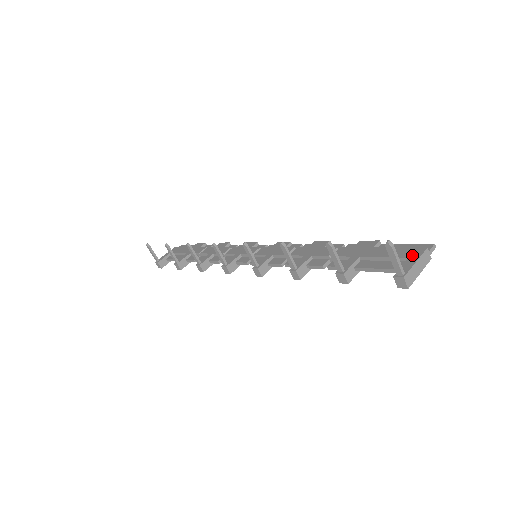
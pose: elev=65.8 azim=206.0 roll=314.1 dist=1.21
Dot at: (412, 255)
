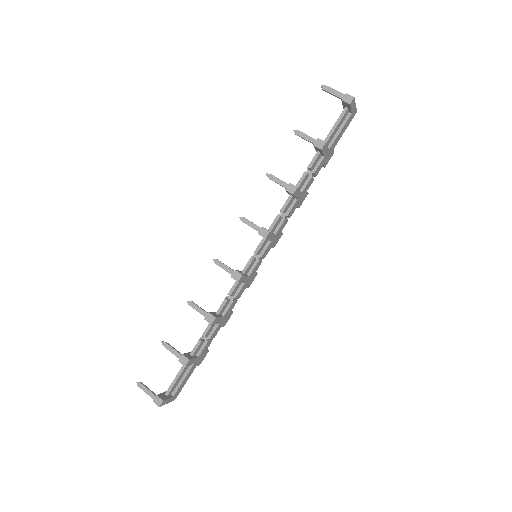
Dot at: occluded
